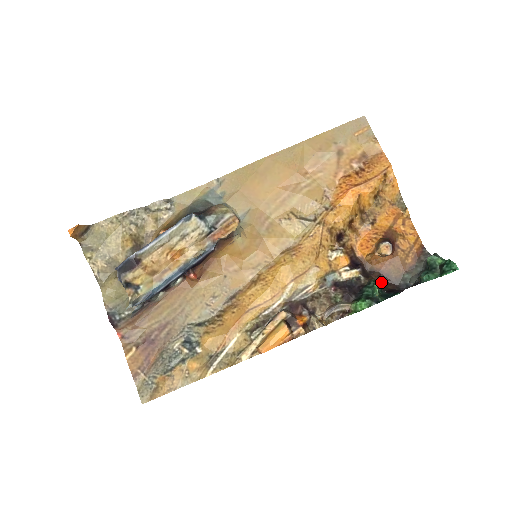
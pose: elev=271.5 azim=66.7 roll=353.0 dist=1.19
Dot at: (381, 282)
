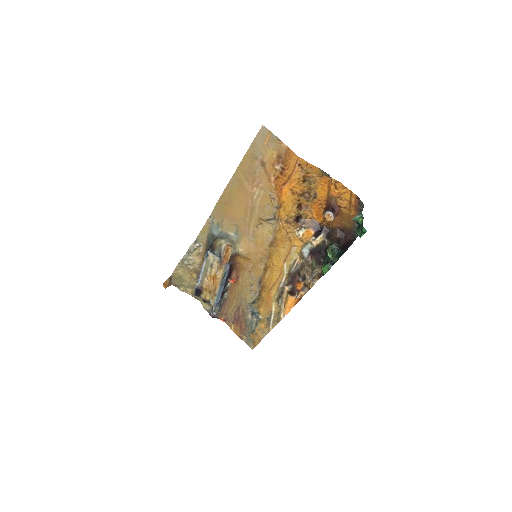
Dot at: (341, 236)
